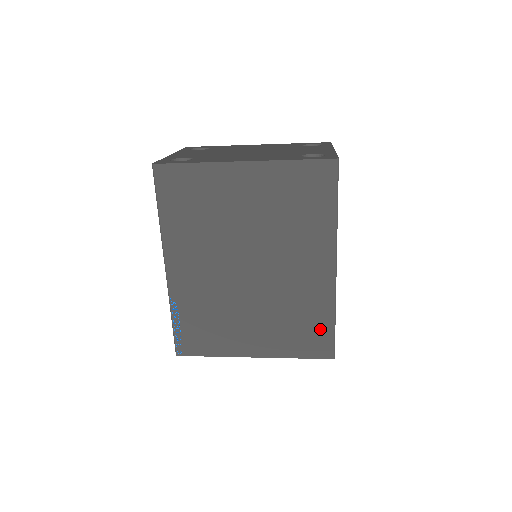
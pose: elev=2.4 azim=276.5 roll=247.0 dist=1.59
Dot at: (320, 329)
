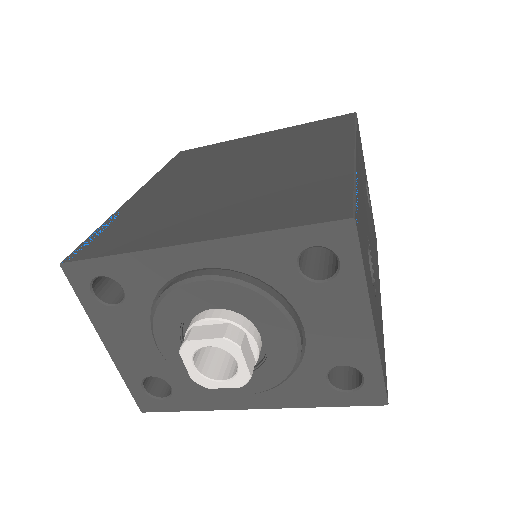
Dot at: (327, 194)
